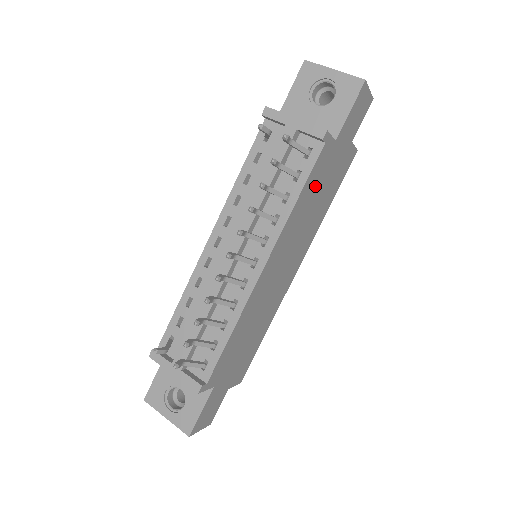
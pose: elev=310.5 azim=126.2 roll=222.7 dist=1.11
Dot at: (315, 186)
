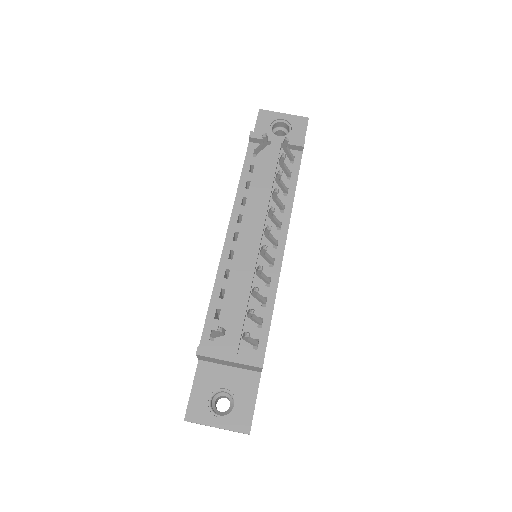
Dot at: occluded
